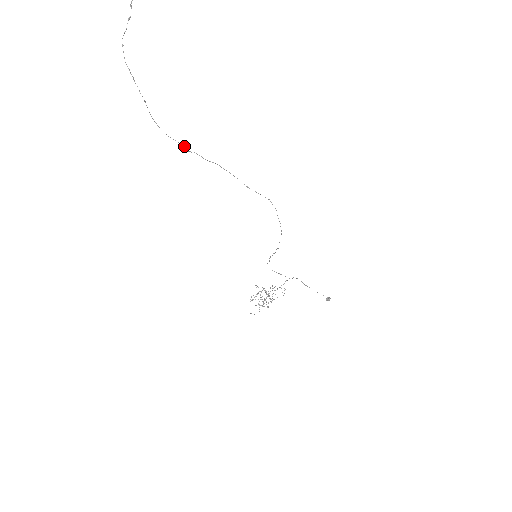
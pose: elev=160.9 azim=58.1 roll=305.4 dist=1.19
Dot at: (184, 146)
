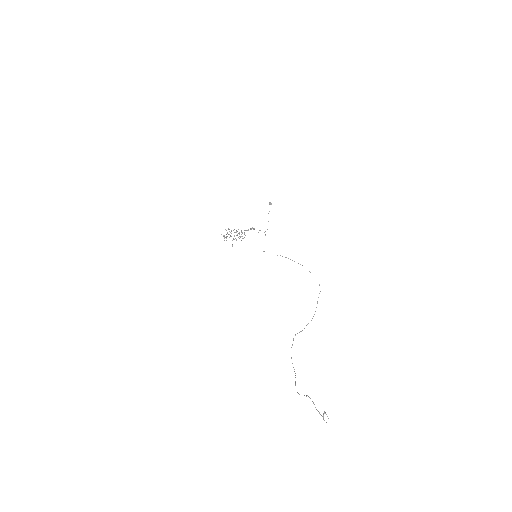
Dot at: occluded
